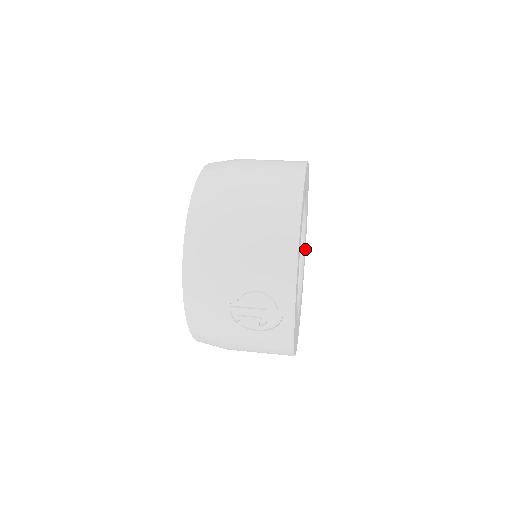
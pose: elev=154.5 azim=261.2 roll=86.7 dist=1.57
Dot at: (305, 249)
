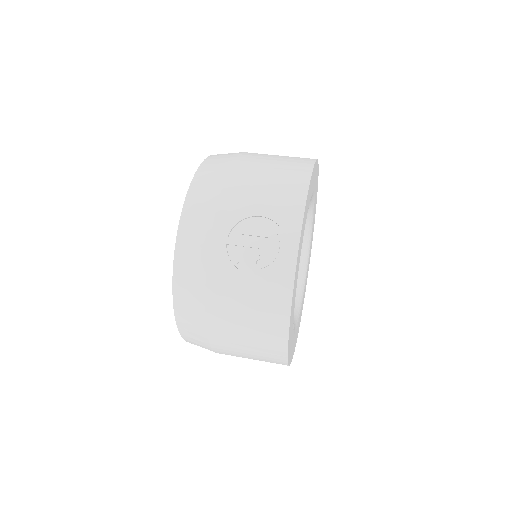
Dot at: occluded
